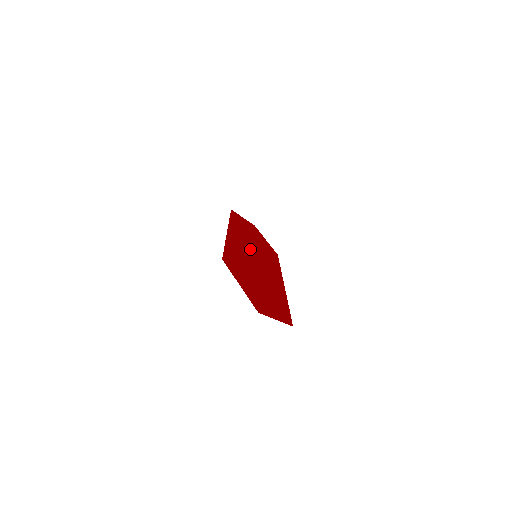
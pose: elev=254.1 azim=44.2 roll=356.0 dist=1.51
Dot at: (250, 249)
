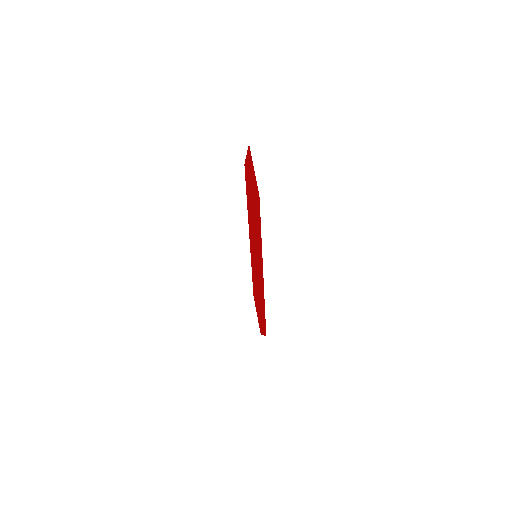
Dot at: occluded
